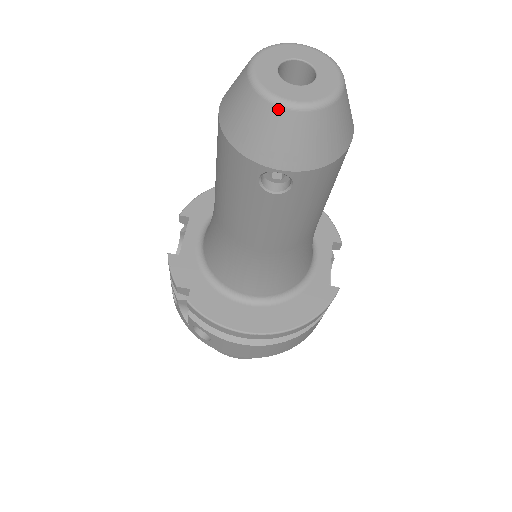
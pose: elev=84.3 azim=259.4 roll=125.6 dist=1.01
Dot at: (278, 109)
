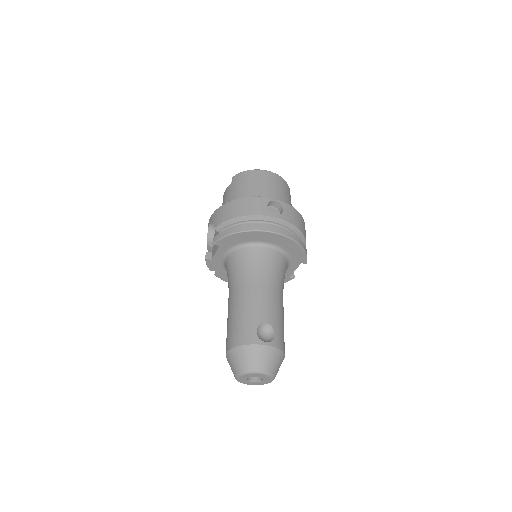
Dot at: occluded
